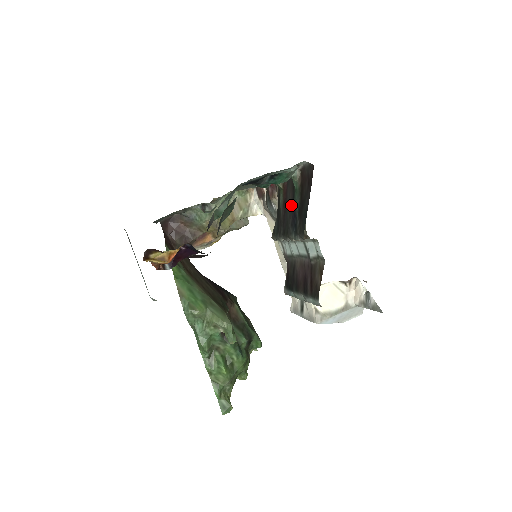
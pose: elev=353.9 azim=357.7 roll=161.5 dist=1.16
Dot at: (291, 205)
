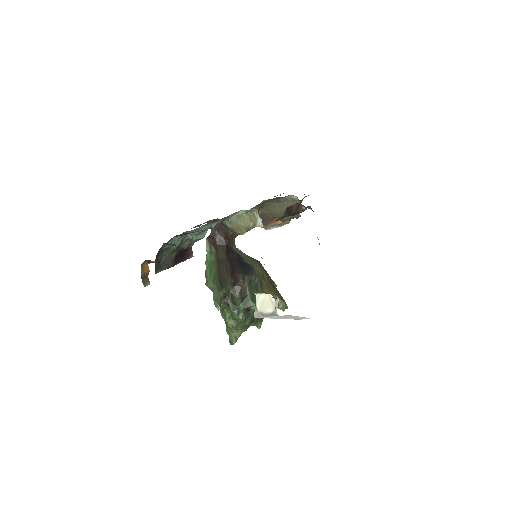
Dot at: occluded
